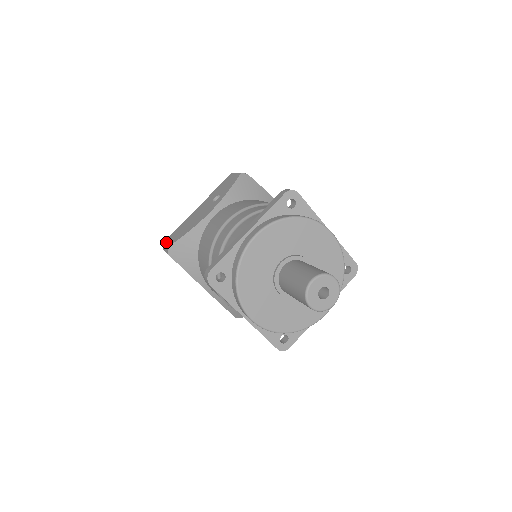
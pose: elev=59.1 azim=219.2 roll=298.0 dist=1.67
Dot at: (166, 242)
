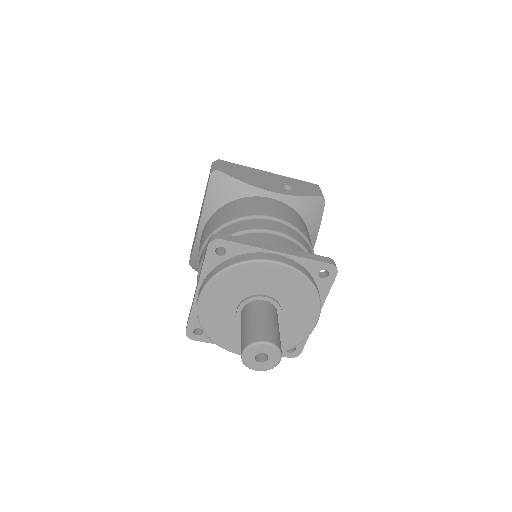
Dot at: (221, 163)
